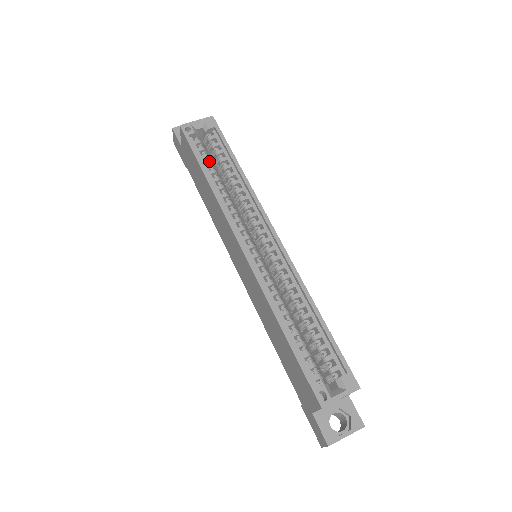
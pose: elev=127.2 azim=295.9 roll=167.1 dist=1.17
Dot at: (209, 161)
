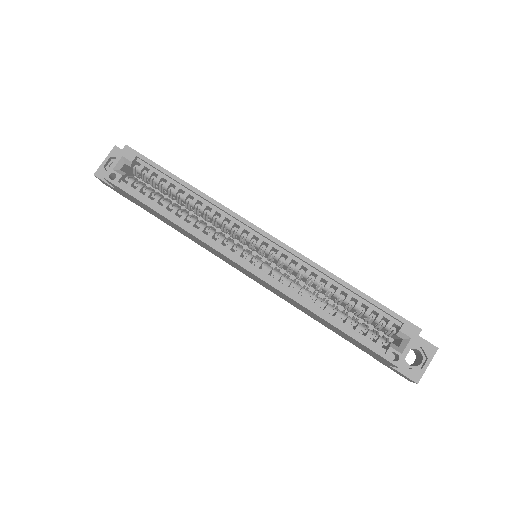
Dot at: (155, 195)
